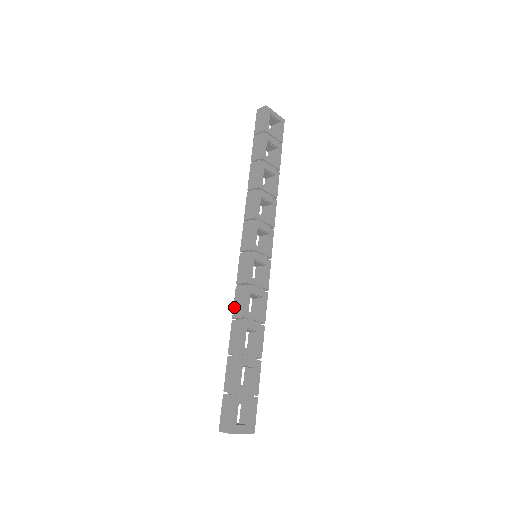
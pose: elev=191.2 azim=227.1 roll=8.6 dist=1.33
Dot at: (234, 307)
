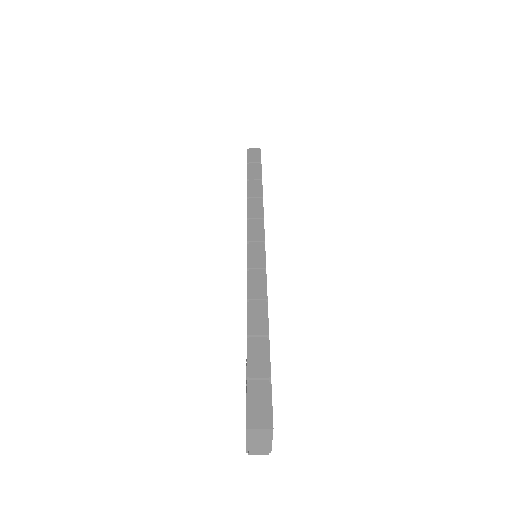
Dot at: (250, 288)
